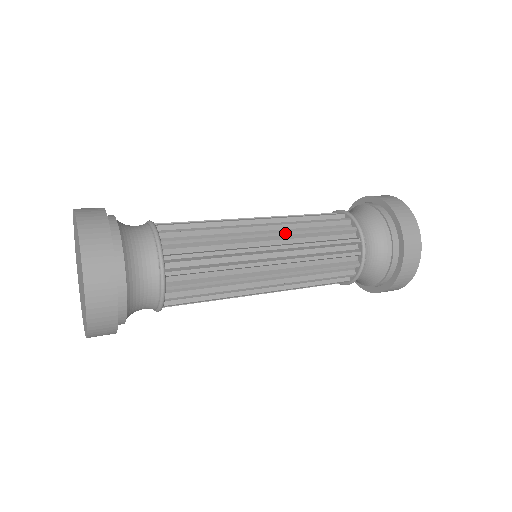
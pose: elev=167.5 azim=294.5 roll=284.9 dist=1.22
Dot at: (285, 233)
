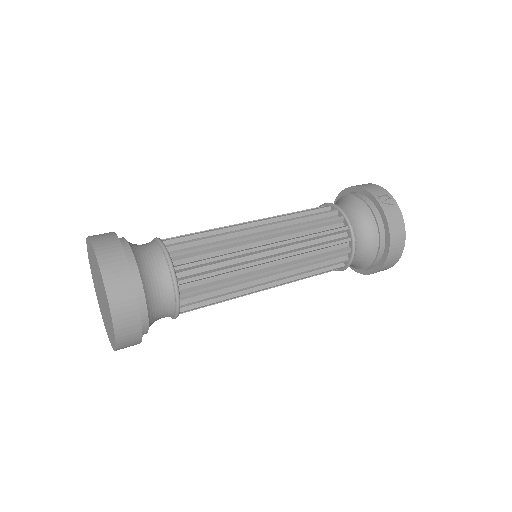
Dot at: (288, 267)
